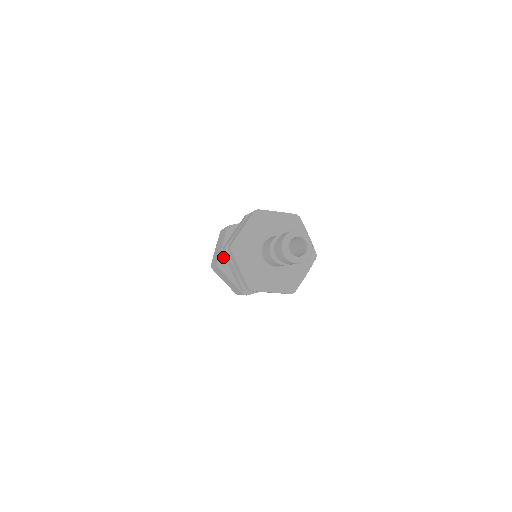
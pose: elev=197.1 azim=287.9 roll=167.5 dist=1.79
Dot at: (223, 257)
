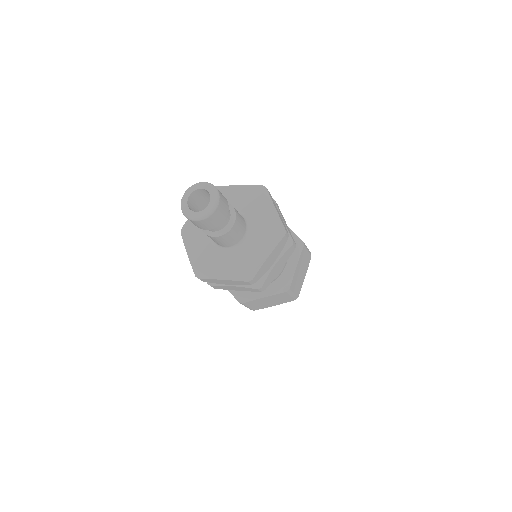
Dot at: occluded
